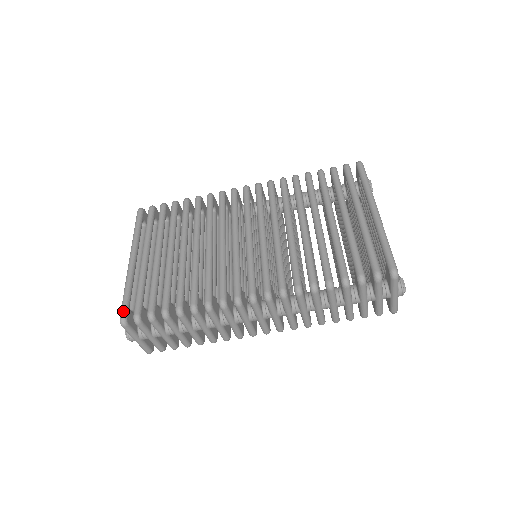
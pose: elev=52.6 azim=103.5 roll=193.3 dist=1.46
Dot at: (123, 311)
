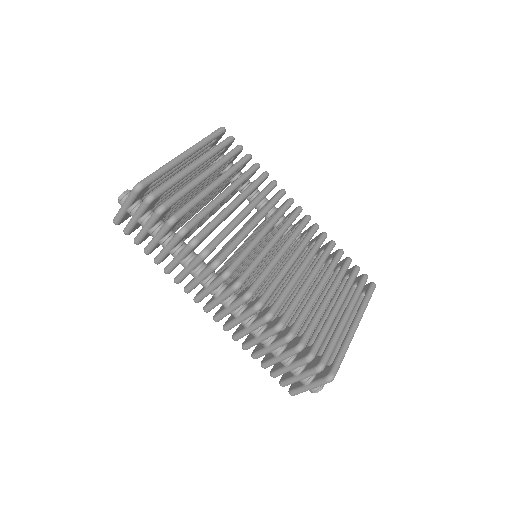
Dot at: (147, 181)
